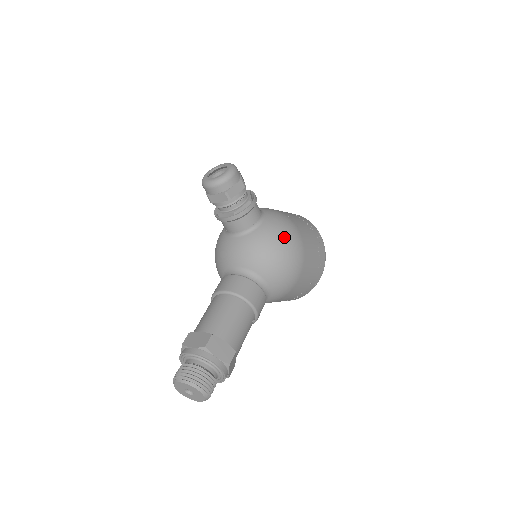
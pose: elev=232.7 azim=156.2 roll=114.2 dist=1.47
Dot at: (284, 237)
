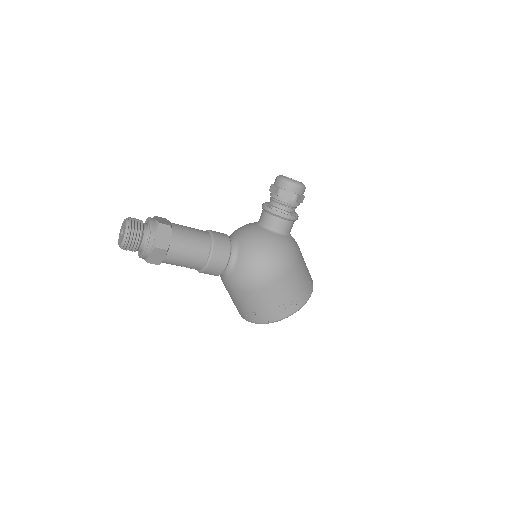
Dot at: (278, 253)
